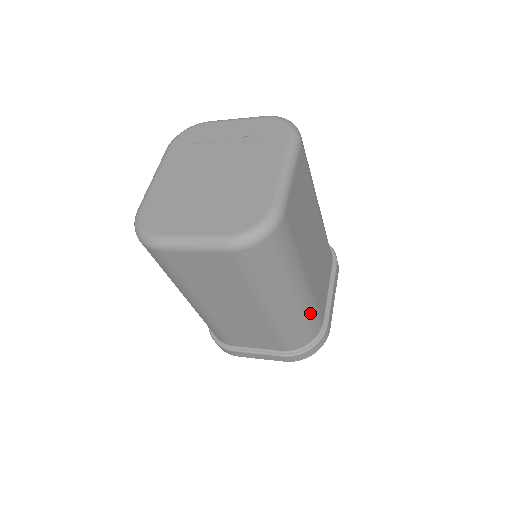
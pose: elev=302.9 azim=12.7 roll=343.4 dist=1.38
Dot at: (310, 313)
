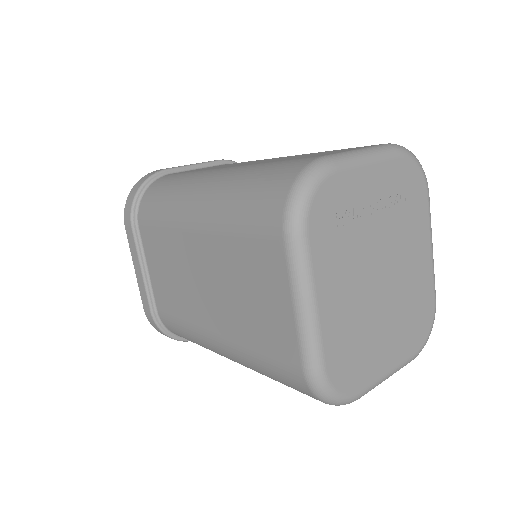
Dot at: occluded
